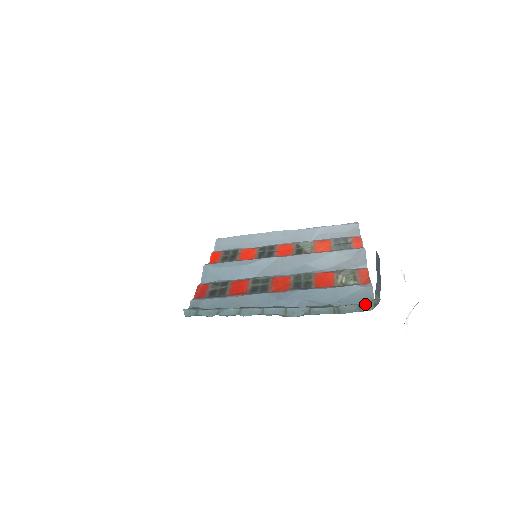
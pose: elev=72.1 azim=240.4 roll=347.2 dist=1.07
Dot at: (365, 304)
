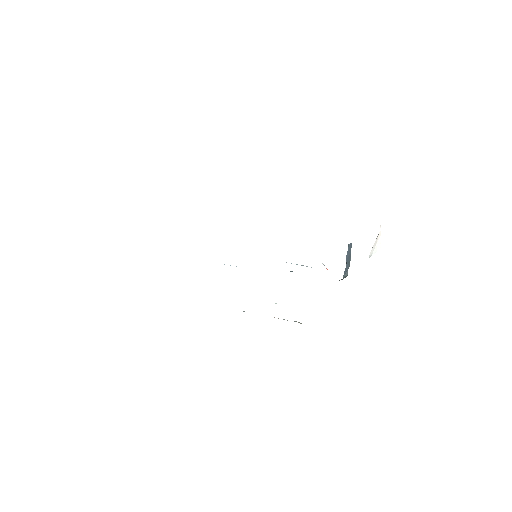
Dot at: occluded
